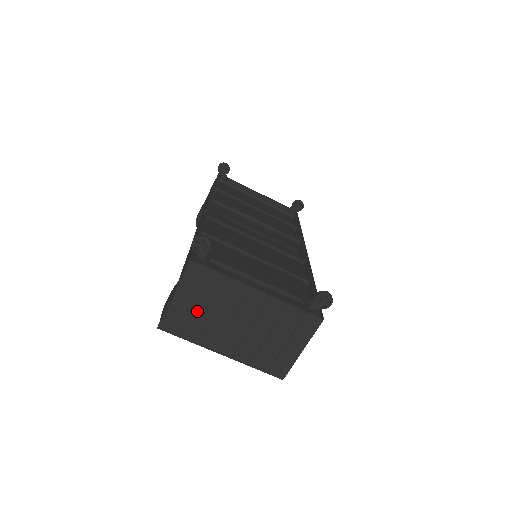
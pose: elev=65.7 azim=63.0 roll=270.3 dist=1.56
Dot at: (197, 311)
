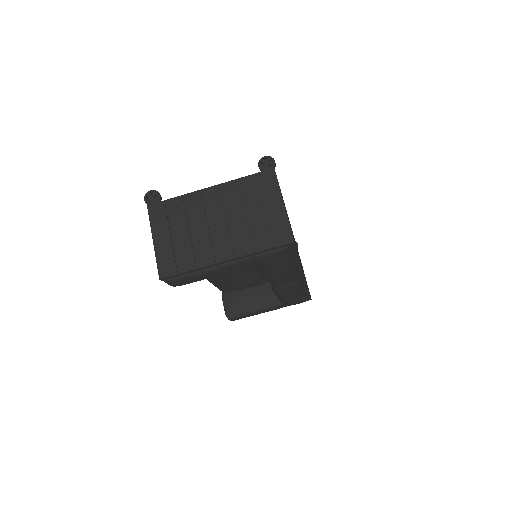
Dot at: (179, 240)
